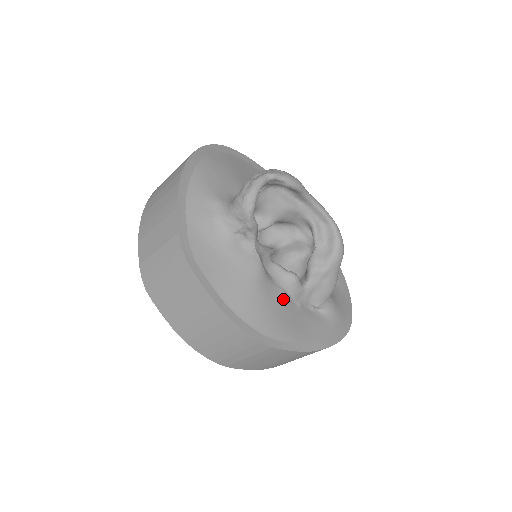
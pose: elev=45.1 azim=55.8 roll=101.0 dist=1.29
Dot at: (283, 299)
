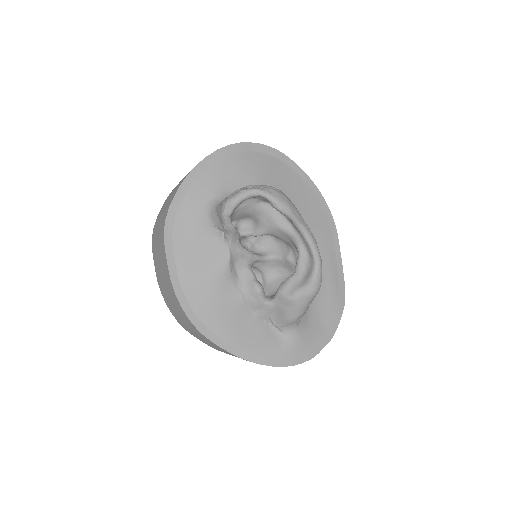
Dot at: (238, 302)
